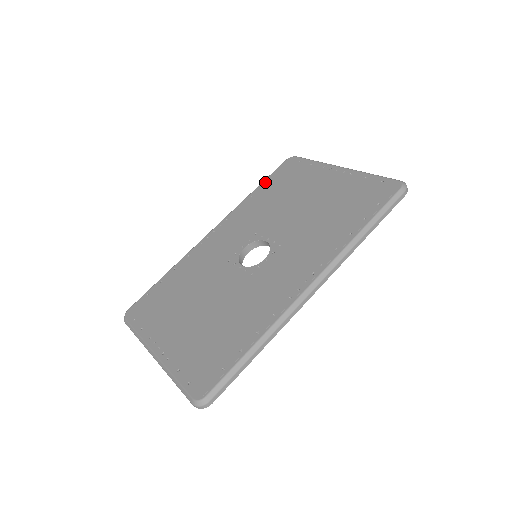
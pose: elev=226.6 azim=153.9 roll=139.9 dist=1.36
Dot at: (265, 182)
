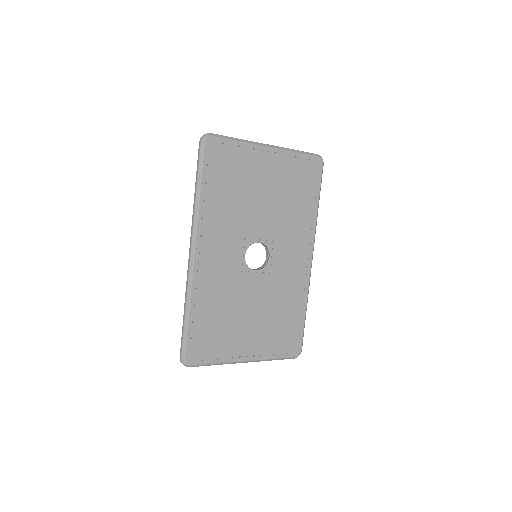
Dot at: (205, 179)
